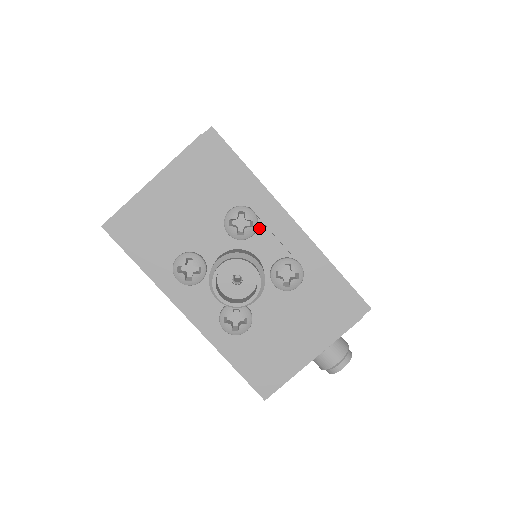
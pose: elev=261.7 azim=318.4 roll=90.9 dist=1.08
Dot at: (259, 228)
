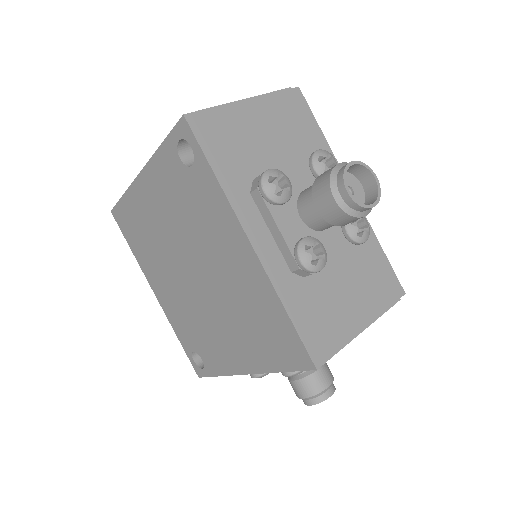
Dot at: occluded
